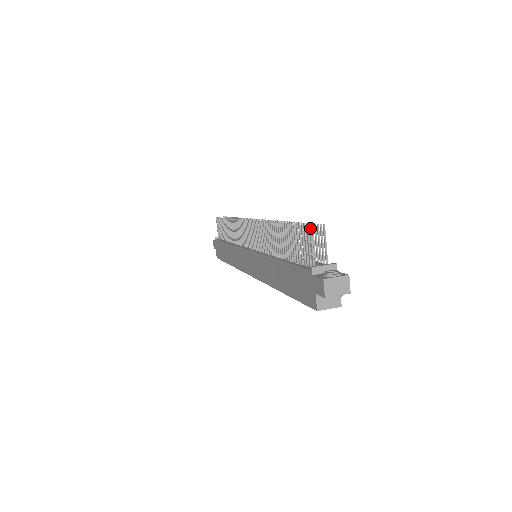
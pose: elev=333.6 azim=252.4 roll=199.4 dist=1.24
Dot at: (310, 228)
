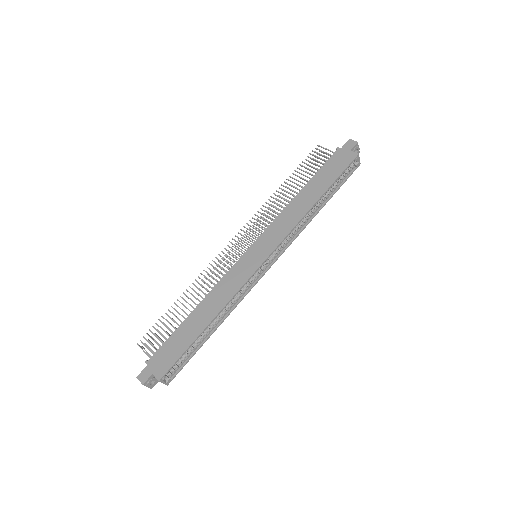
Dot at: (318, 145)
